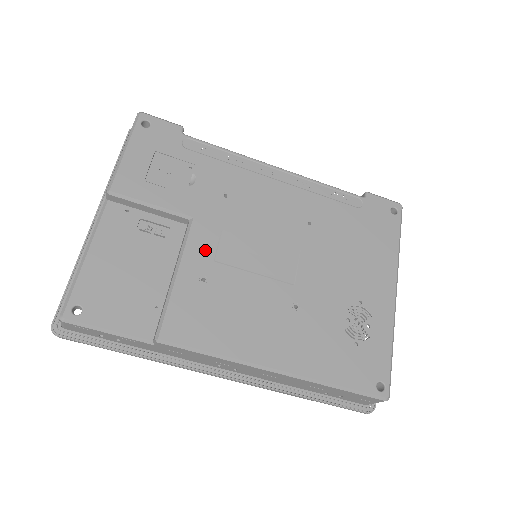
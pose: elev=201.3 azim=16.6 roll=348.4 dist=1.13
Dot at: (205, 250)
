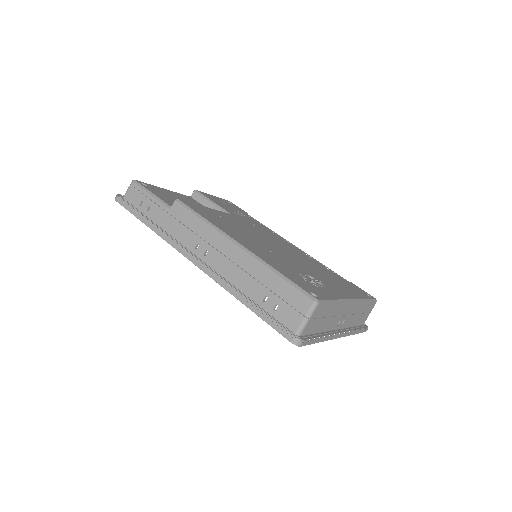
Dot at: (229, 217)
